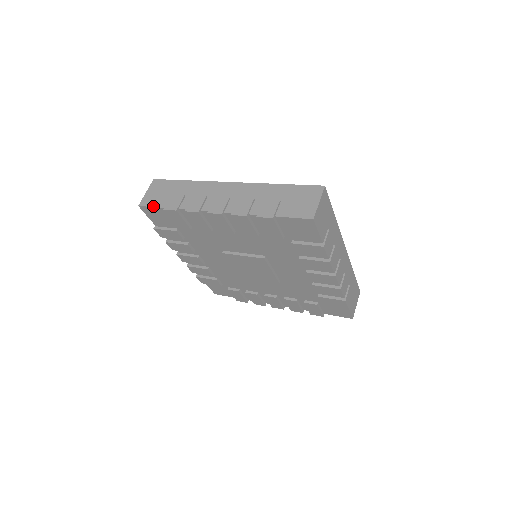
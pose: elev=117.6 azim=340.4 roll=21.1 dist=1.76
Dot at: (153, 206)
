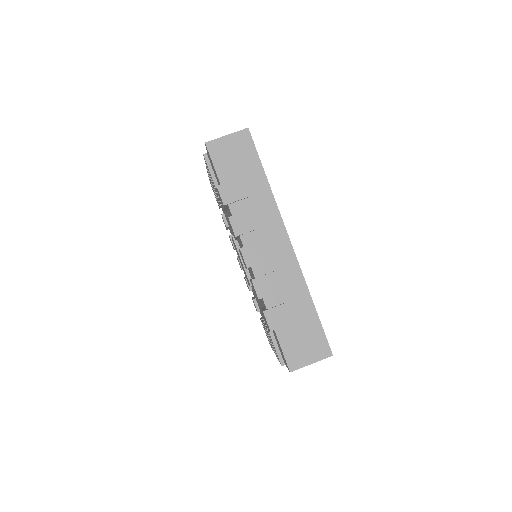
Dot at: (215, 165)
